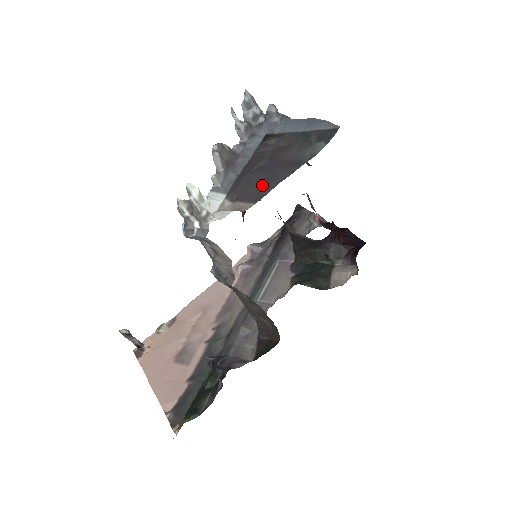
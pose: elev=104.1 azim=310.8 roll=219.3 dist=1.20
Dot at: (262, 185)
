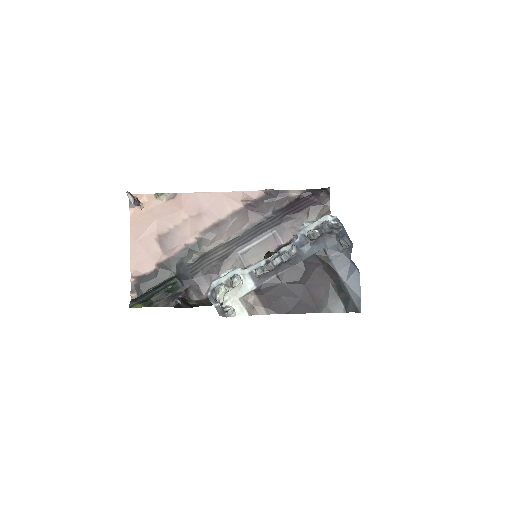
Dot at: (282, 304)
